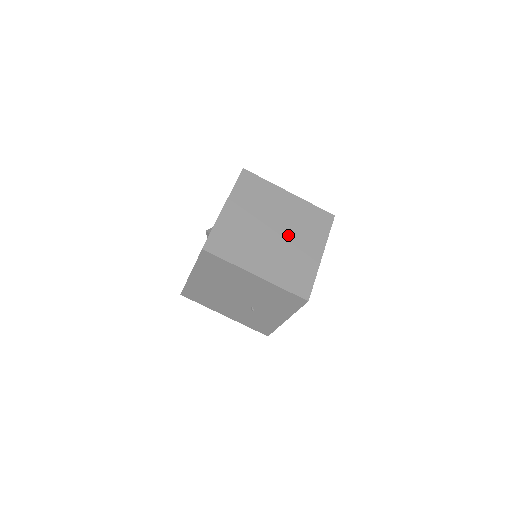
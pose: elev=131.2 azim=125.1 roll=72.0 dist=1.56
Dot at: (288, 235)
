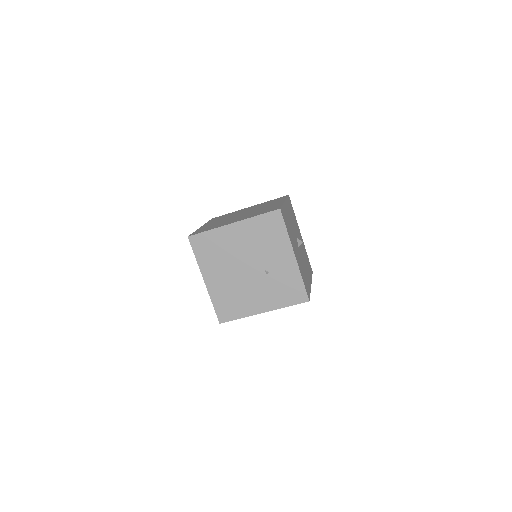
Dot at: (254, 210)
